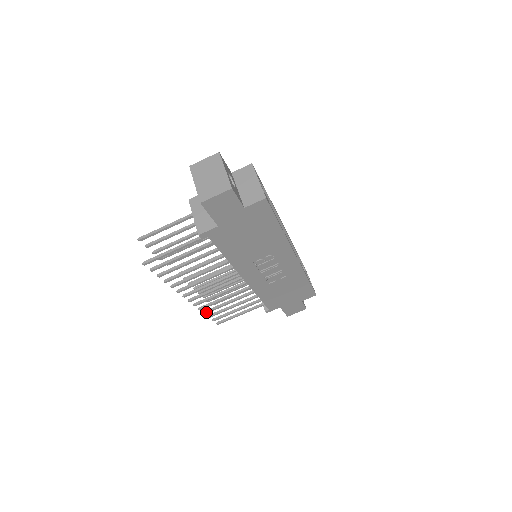
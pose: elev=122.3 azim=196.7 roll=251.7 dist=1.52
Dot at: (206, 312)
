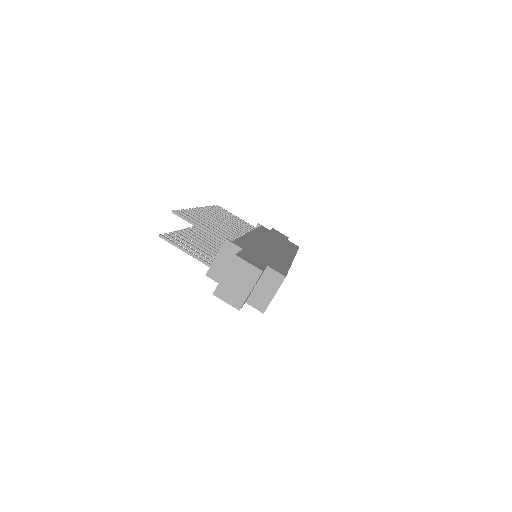
Dot at: occluded
